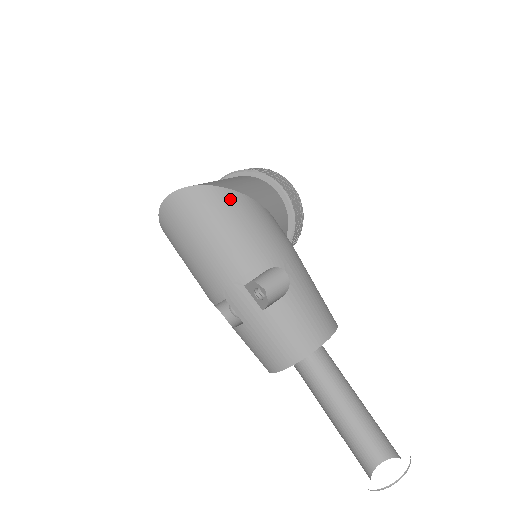
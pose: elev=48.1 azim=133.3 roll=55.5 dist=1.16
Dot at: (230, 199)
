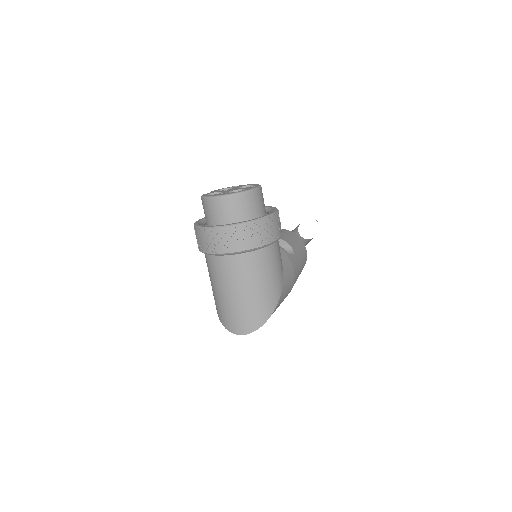
Dot at: occluded
